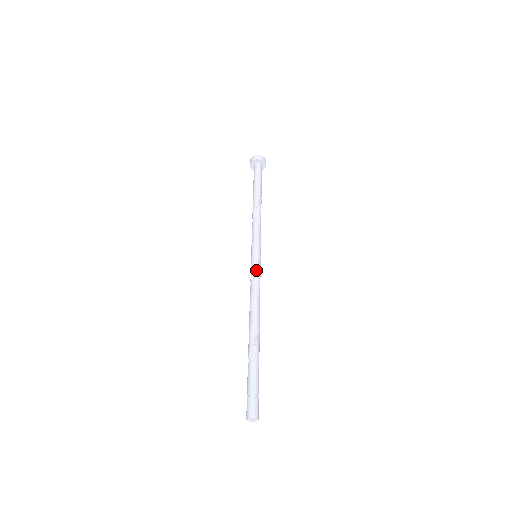
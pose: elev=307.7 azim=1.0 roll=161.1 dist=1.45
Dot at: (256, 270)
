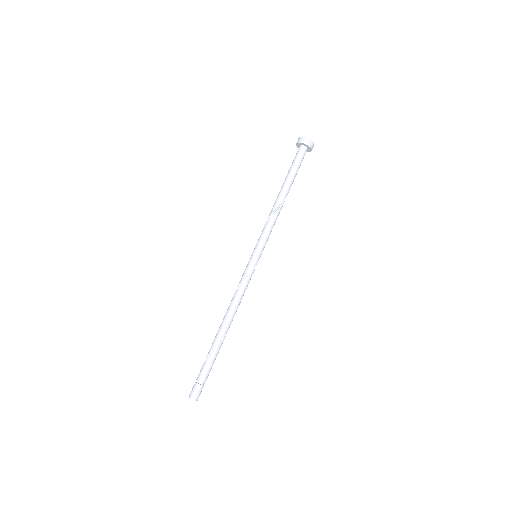
Dot at: (251, 274)
